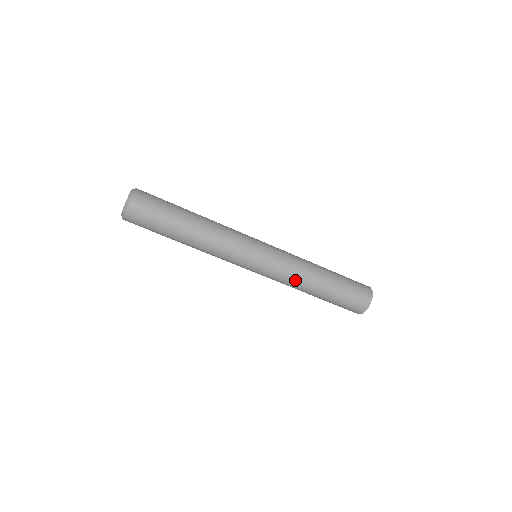
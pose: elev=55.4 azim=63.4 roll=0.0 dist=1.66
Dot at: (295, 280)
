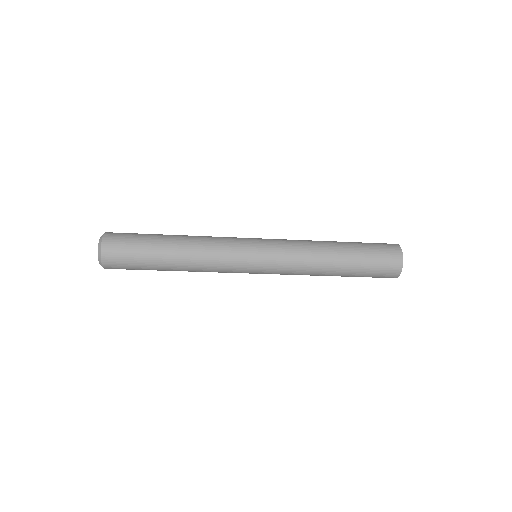
Dot at: occluded
